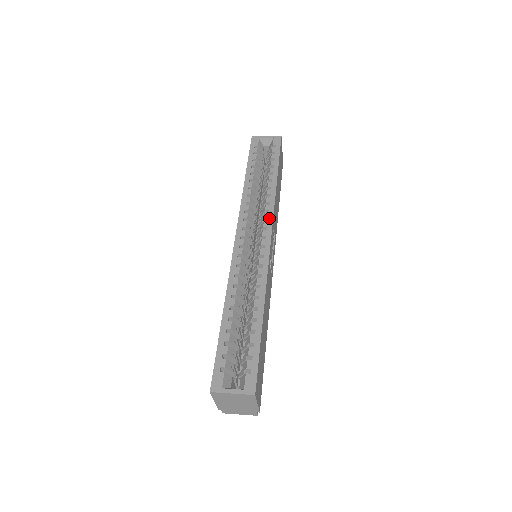
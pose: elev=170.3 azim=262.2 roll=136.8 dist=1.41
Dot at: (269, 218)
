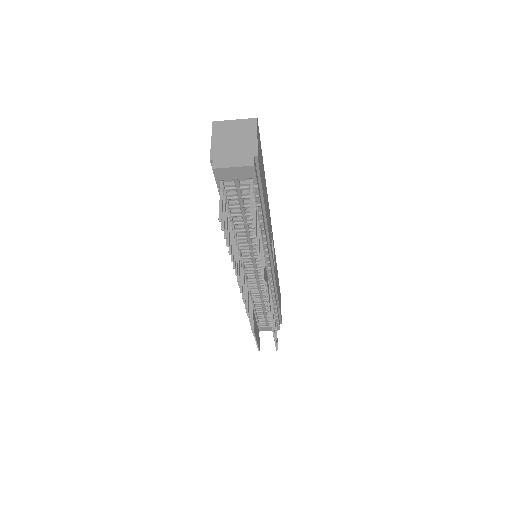
Dot at: occluded
